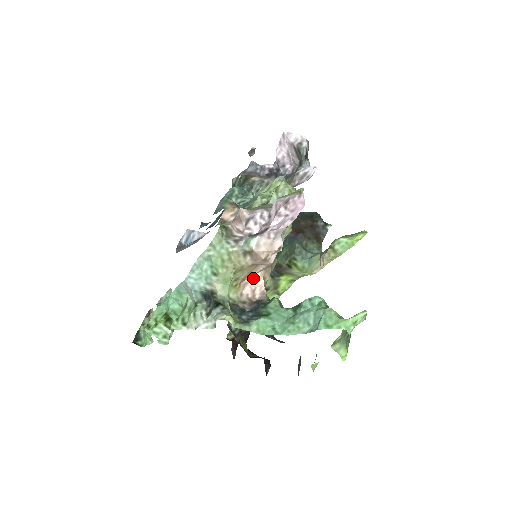
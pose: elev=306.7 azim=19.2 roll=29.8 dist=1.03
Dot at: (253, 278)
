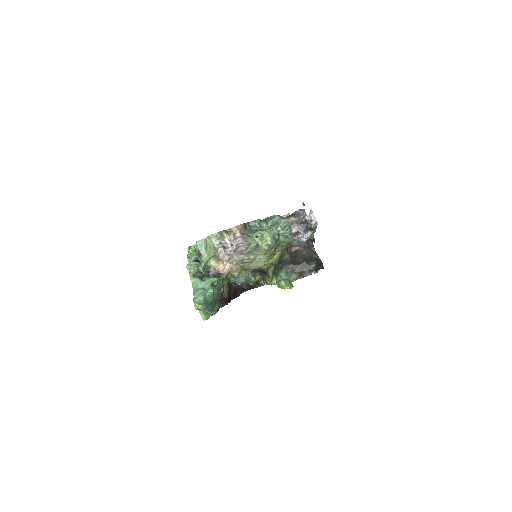
Dot at: (224, 263)
